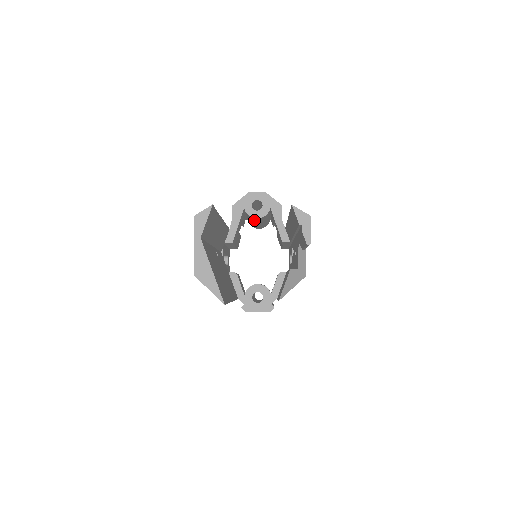
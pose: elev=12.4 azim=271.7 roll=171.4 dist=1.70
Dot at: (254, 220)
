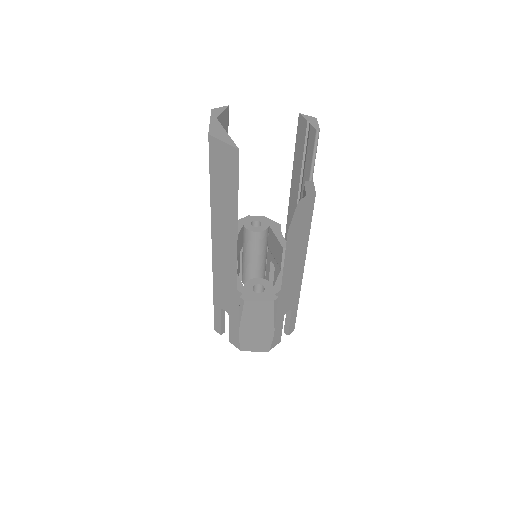
Dot at: (252, 243)
